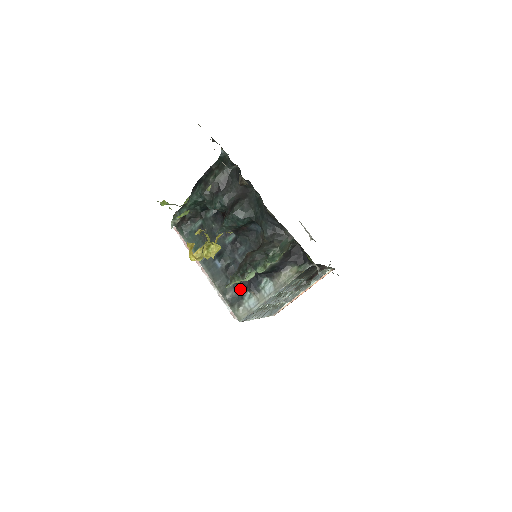
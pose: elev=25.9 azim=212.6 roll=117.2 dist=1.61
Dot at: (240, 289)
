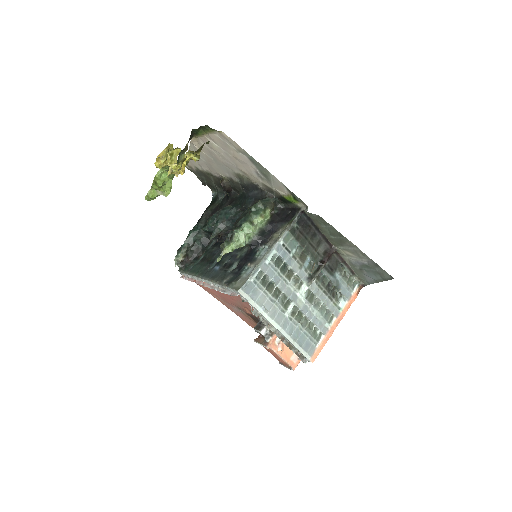
Dot at: (238, 270)
